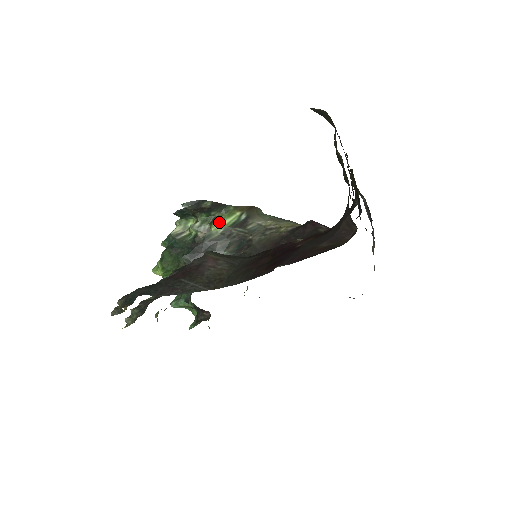
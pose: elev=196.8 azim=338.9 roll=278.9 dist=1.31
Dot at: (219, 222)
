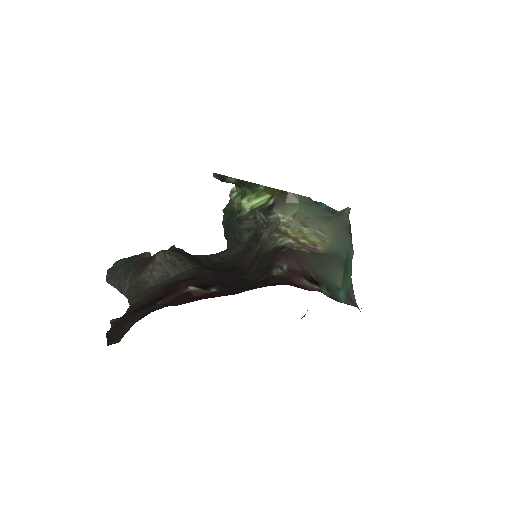
Dot at: (246, 201)
